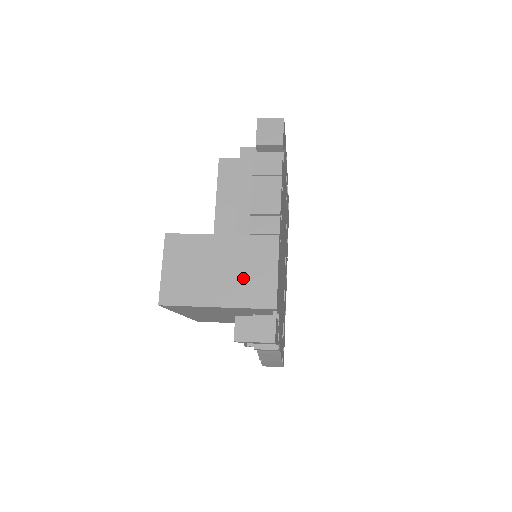
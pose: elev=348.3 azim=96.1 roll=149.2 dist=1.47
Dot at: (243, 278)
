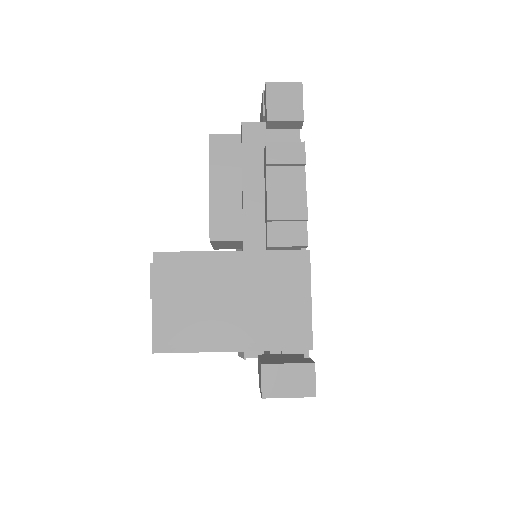
Dot at: (266, 310)
